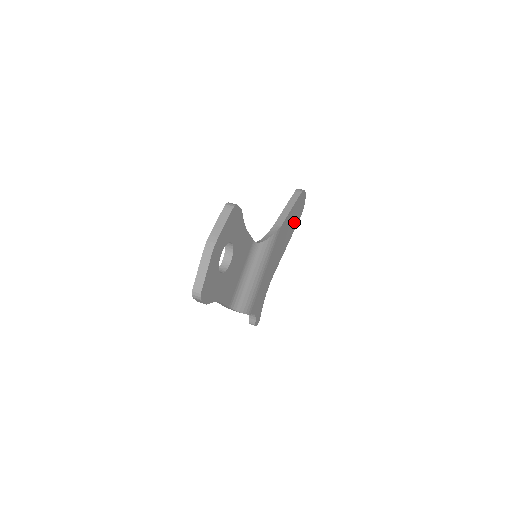
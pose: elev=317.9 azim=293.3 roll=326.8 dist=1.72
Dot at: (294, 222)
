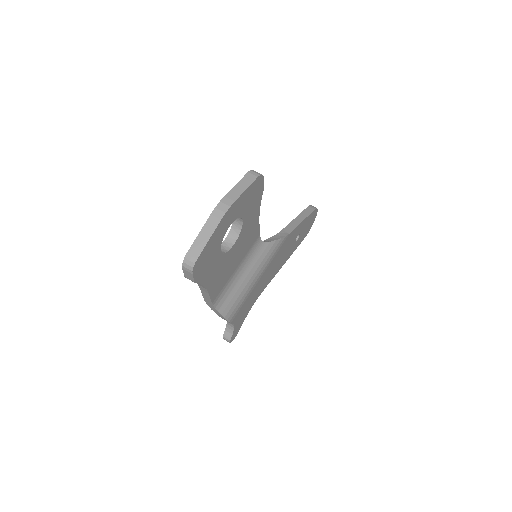
Dot at: (299, 239)
